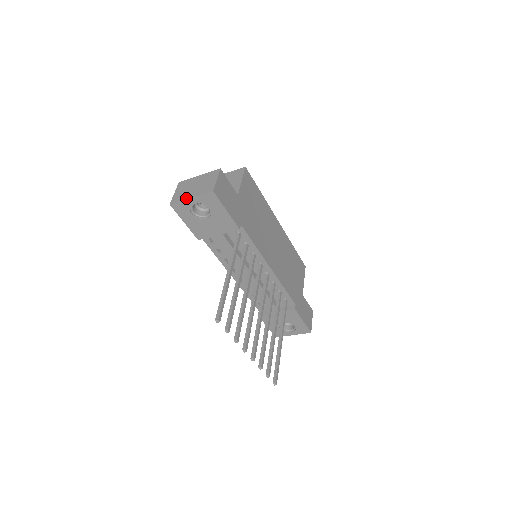
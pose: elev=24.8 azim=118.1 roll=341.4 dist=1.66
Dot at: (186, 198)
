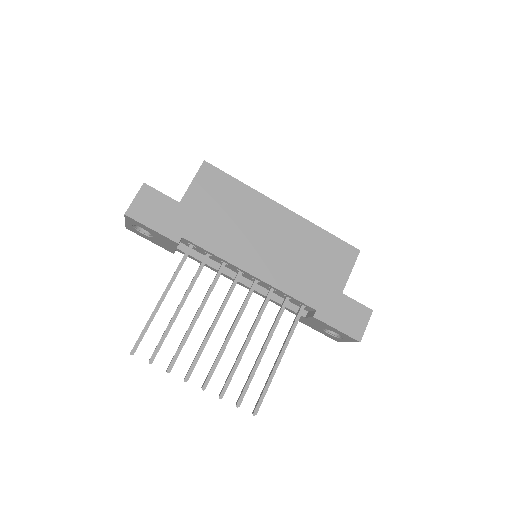
Dot at: (125, 222)
